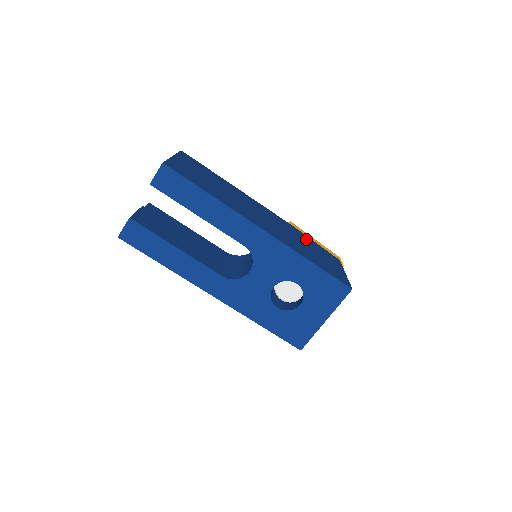
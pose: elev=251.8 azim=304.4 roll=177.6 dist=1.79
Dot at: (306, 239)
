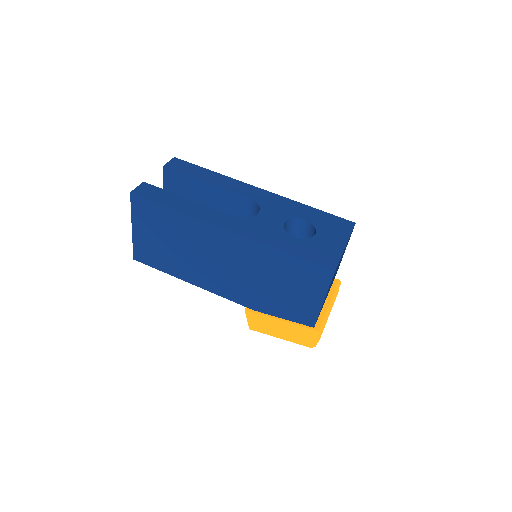
Dot at: occluded
